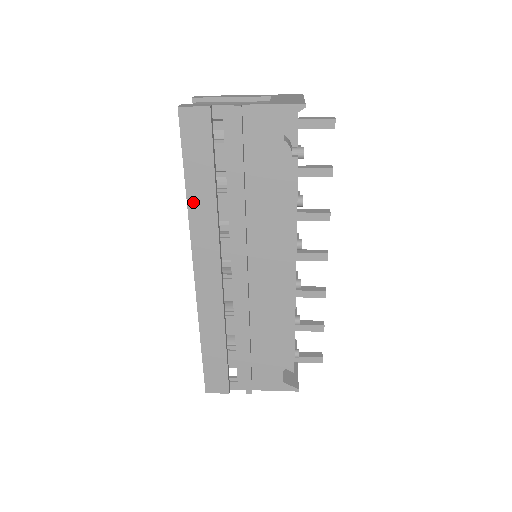
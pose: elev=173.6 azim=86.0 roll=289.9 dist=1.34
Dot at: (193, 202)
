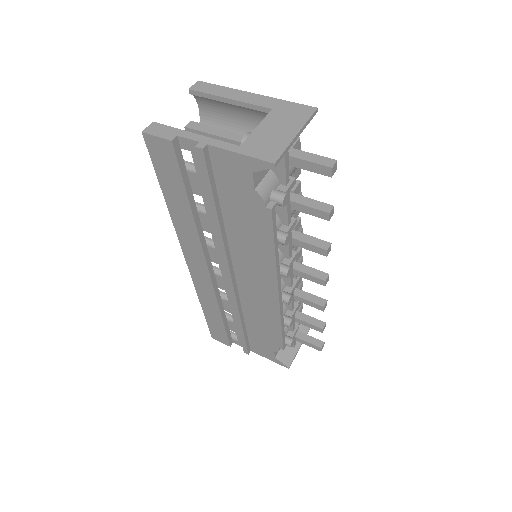
Dot at: (174, 214)
